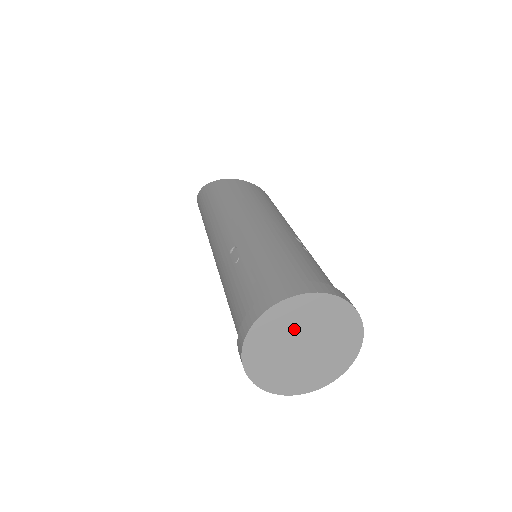
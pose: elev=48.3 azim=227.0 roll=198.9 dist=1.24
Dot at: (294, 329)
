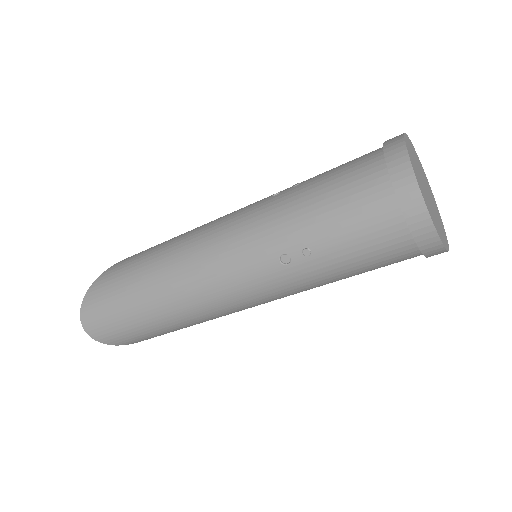
Dot at: (418, 168)
